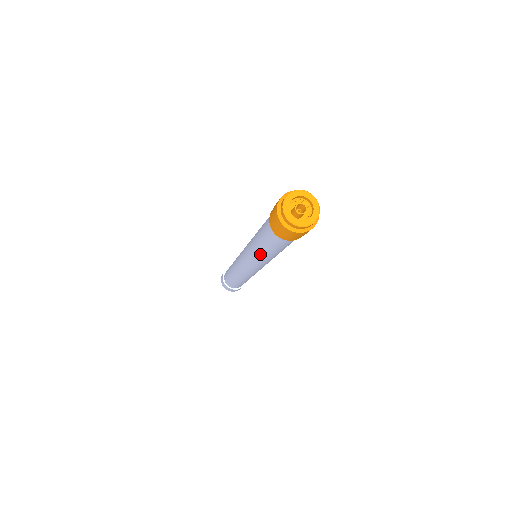
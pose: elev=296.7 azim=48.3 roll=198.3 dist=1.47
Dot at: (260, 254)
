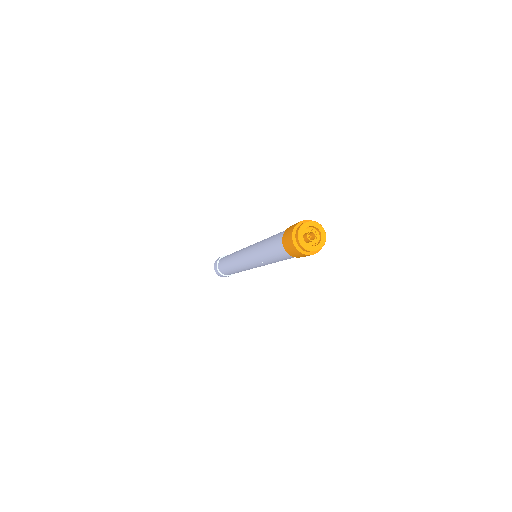
Dot at: (262, 255)
